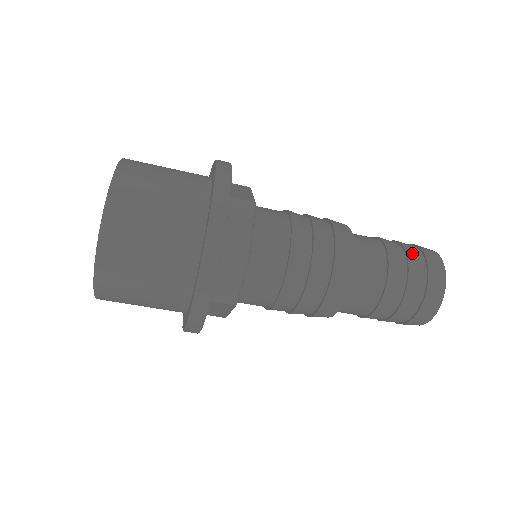
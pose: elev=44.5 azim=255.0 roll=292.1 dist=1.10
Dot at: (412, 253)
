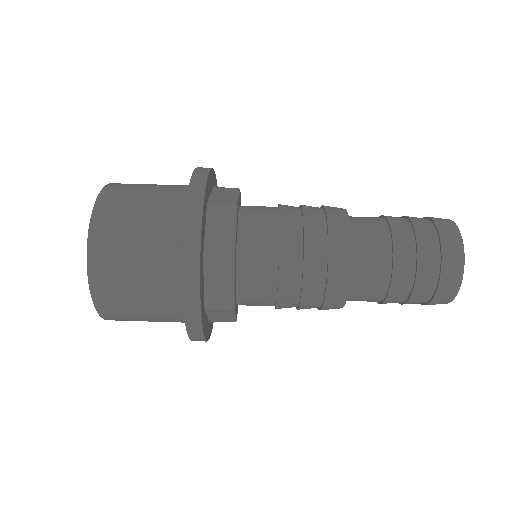
Dot at: occluded
